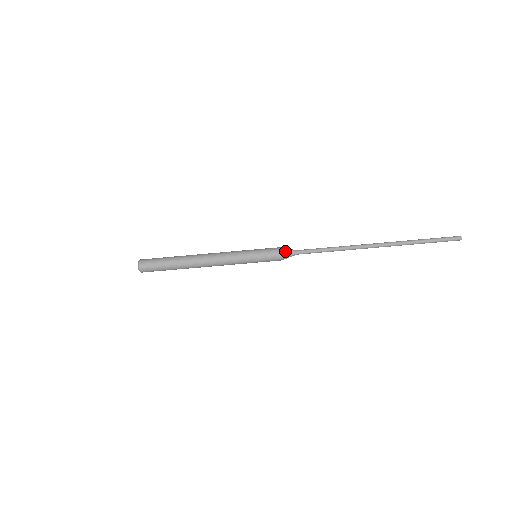
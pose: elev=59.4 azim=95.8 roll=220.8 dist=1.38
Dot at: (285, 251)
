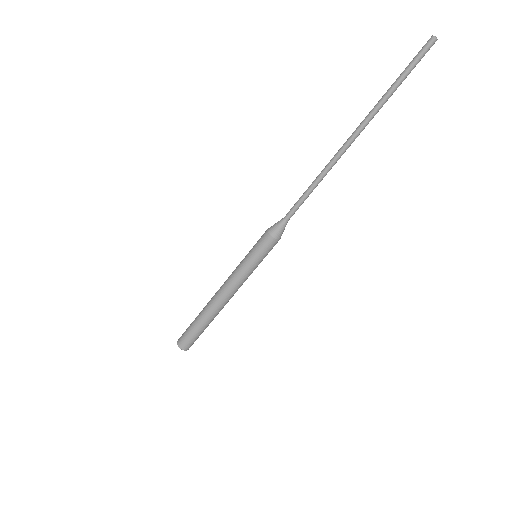
Dot at: (276, 232)
